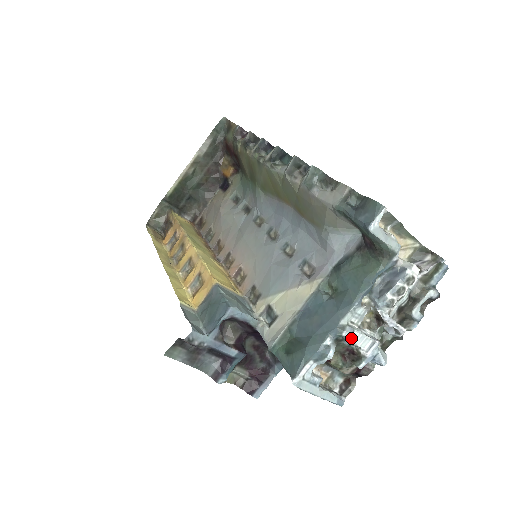
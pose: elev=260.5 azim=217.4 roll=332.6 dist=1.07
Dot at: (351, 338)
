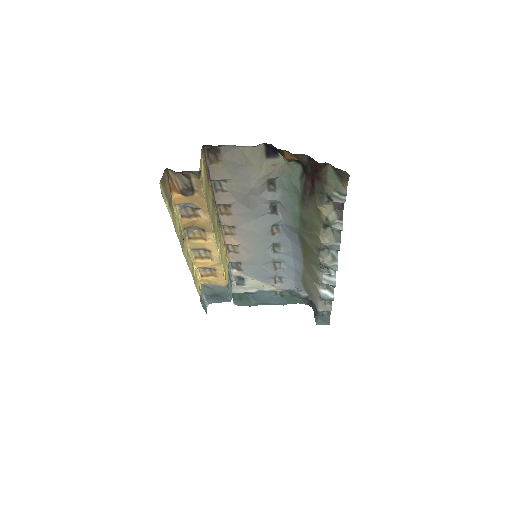
Dot at: occluded
